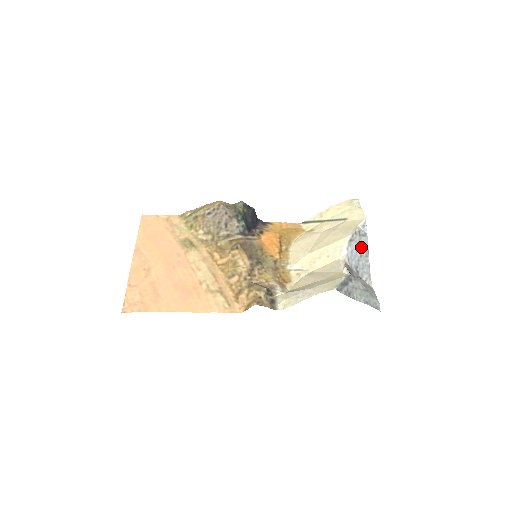
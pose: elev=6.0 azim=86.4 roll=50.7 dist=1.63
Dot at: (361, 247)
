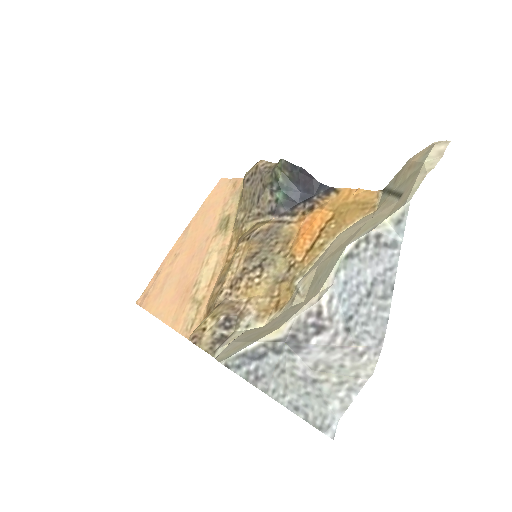
Dot at: (374, 273)
